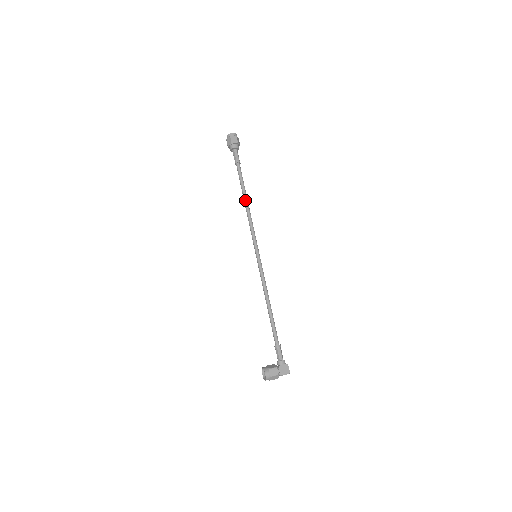
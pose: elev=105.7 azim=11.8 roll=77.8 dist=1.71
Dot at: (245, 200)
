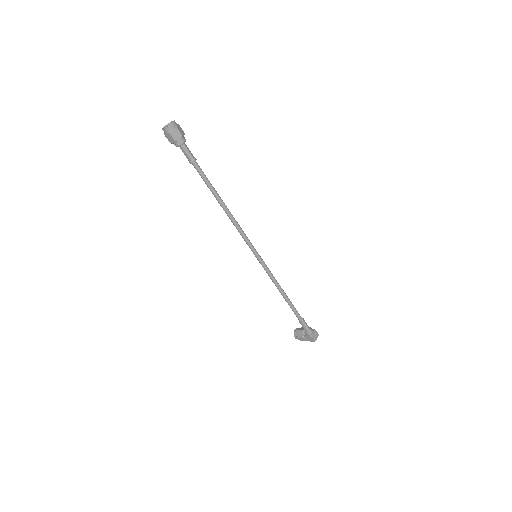
Dot at: (220, 205)
